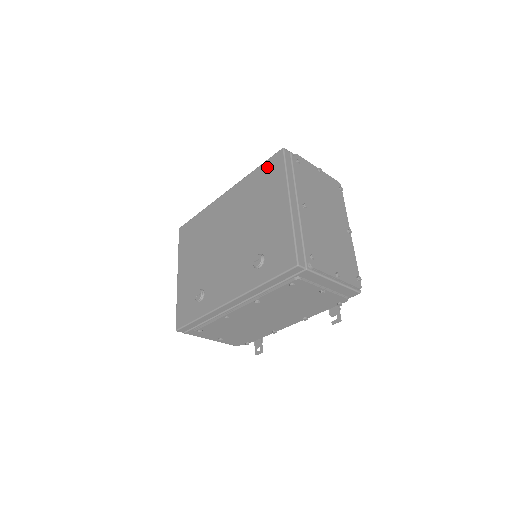
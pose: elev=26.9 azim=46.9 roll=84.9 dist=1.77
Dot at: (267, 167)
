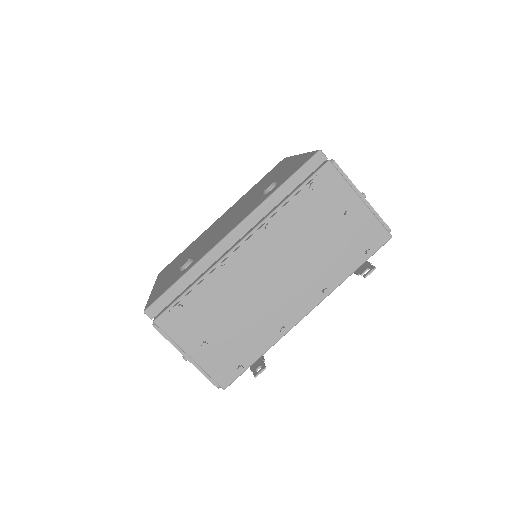
Dot at: (269, 172)
